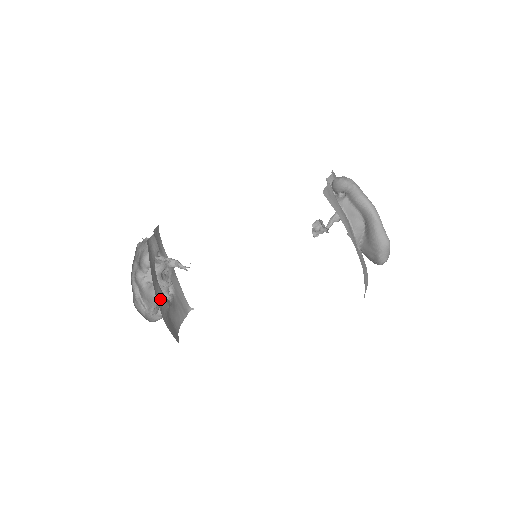
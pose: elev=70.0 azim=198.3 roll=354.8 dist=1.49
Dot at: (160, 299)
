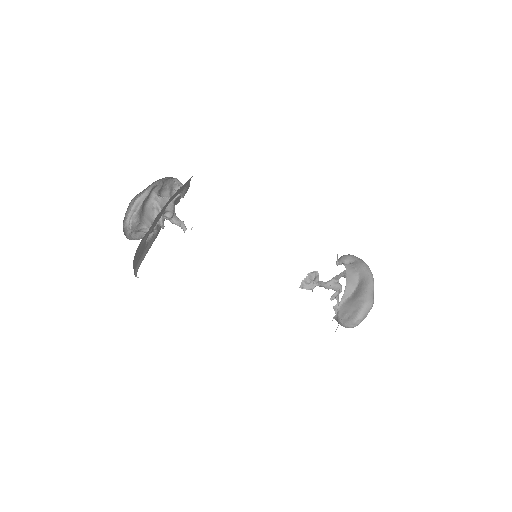
Dot at: (162, 211)
